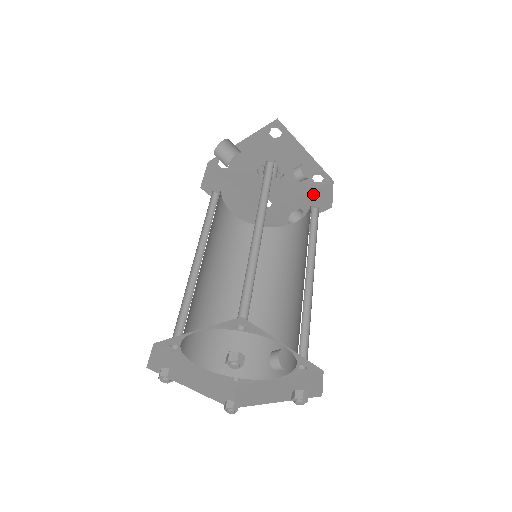
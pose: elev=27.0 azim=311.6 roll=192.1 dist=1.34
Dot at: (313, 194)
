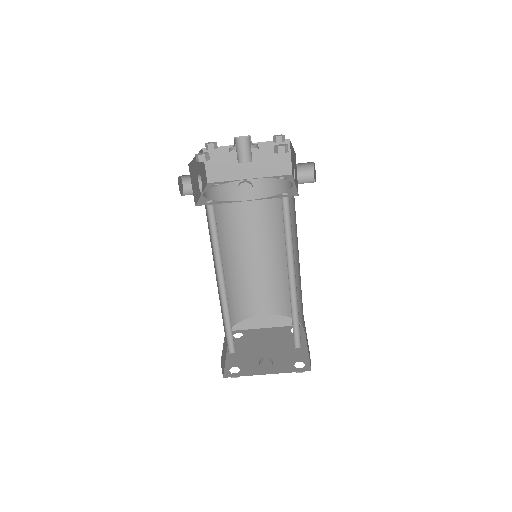
Dot at: (294, 155)
